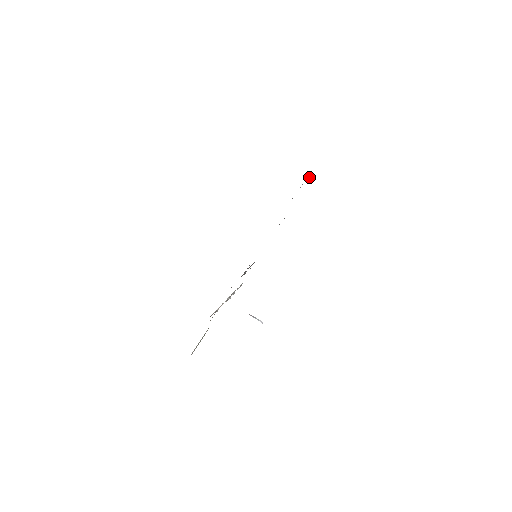
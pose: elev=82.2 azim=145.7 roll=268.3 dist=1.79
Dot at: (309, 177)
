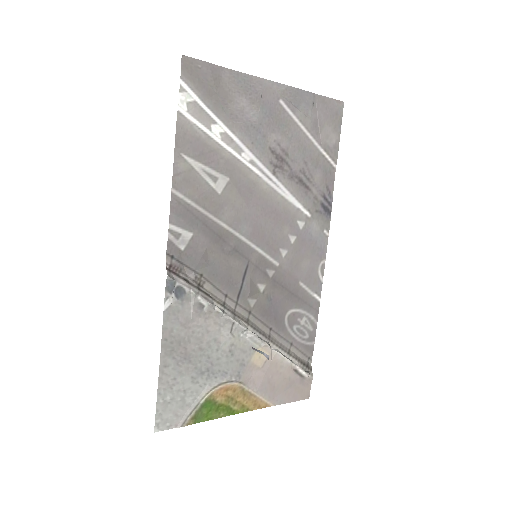
Dot at: (294, 107)
